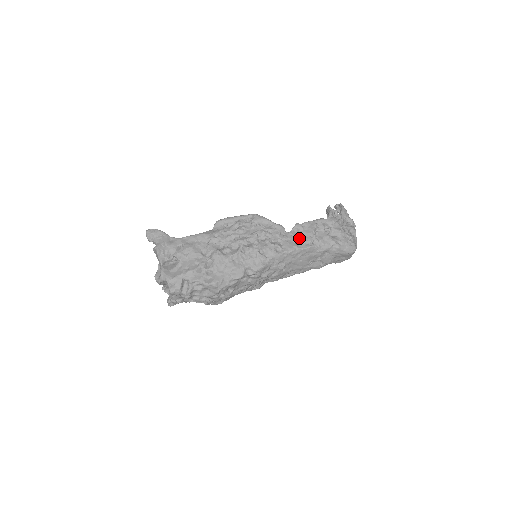
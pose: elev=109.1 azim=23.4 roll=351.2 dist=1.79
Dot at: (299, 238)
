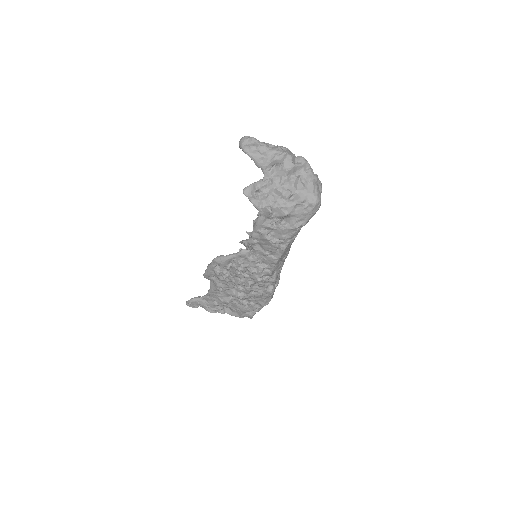
Dot at: (267, 250)
